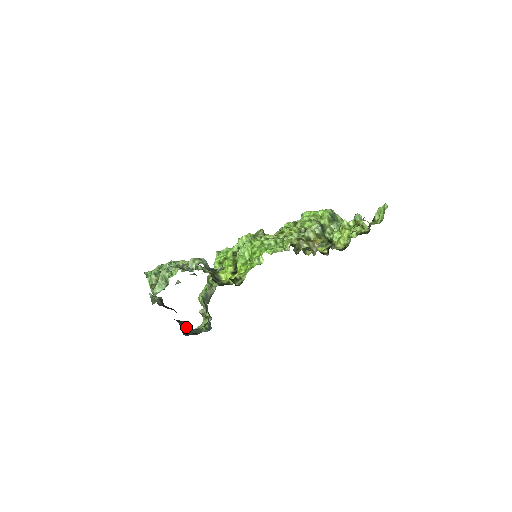
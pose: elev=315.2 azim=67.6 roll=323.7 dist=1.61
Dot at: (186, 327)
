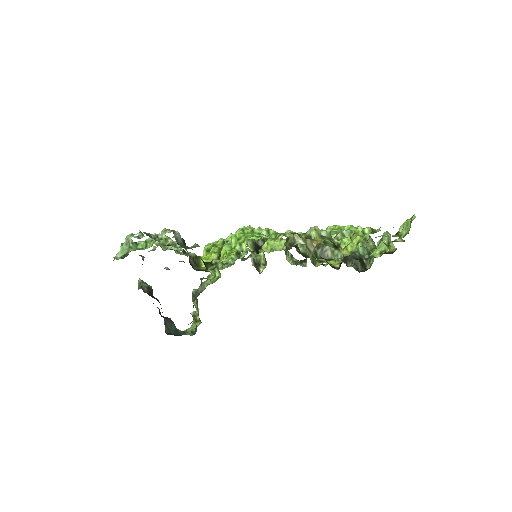
Dot at: (172, 326)
